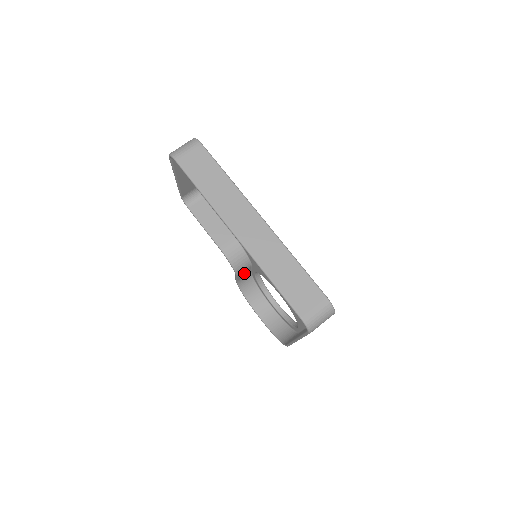
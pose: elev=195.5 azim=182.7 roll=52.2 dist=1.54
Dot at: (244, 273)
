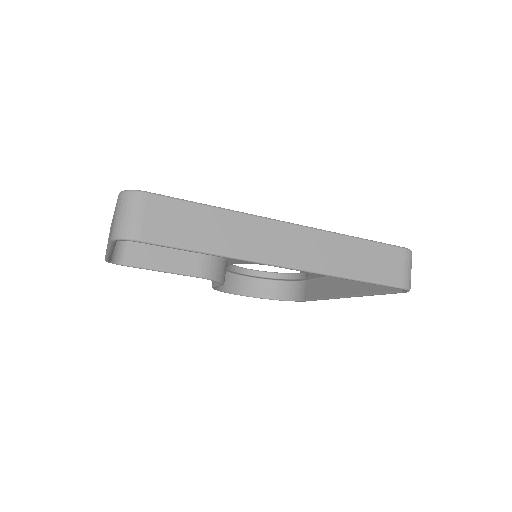
Dot at: occluded
